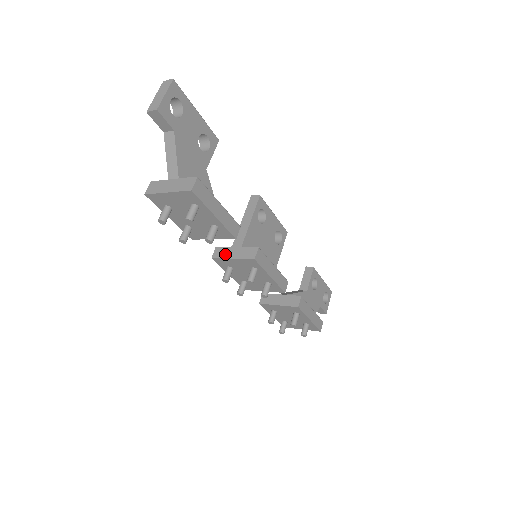
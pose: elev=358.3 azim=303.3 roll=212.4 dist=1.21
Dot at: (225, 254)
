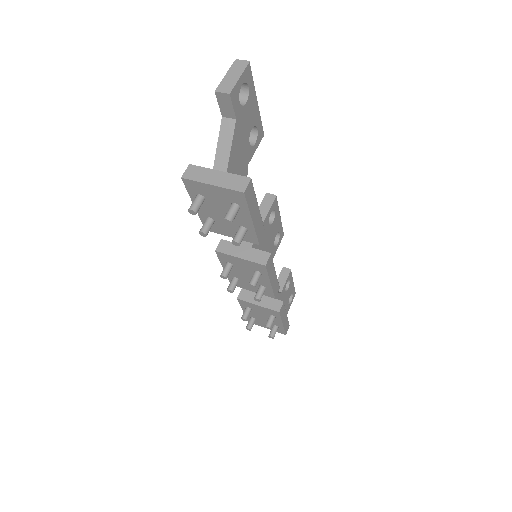
Dot at: (232, 251)
